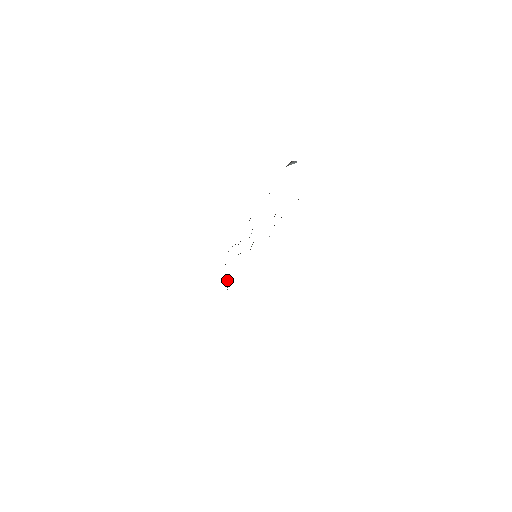
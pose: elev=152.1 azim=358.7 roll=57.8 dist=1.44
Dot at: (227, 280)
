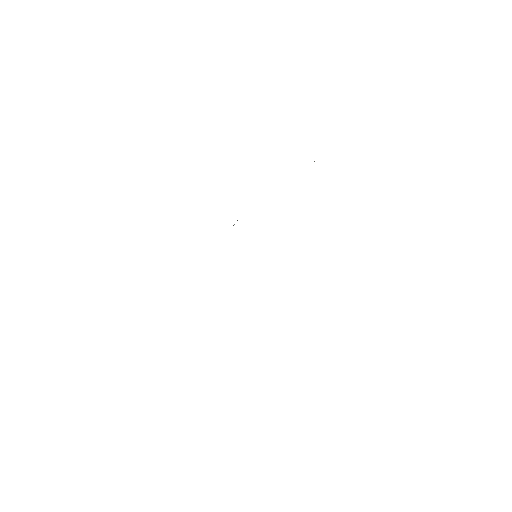
Dot at: occluded
